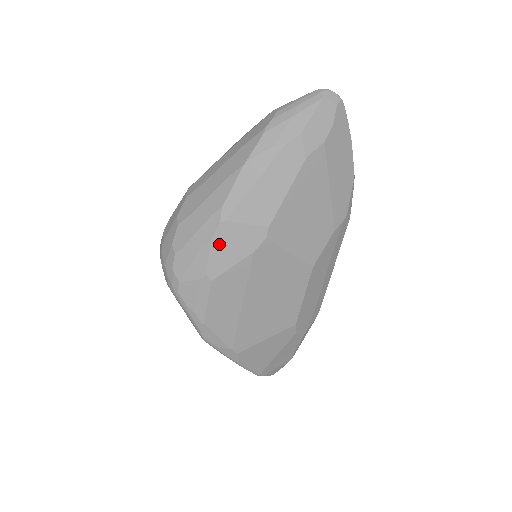
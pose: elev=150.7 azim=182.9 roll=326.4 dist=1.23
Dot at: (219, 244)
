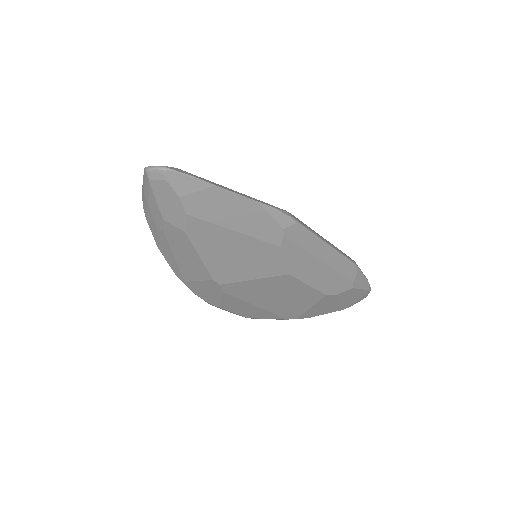
Dot at: (198, 292)
